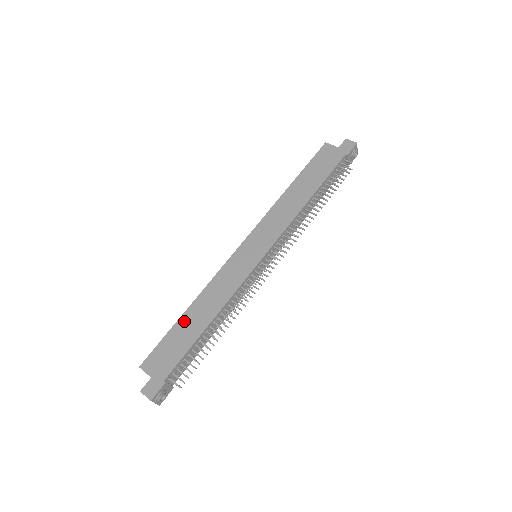
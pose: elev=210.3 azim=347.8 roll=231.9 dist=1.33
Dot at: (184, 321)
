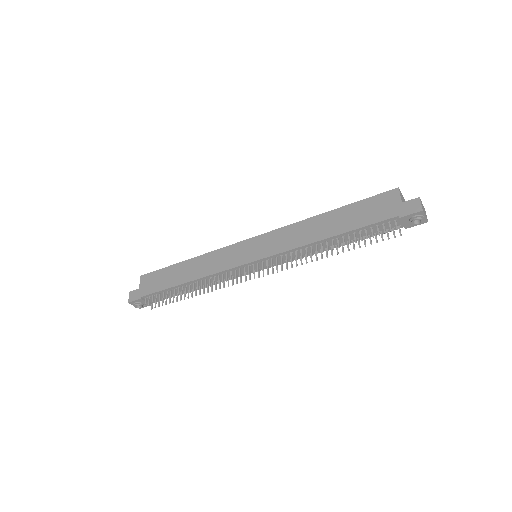
Dot at: (178, 267)
